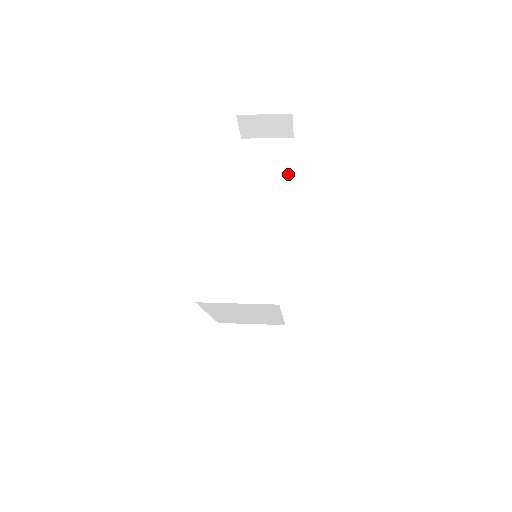
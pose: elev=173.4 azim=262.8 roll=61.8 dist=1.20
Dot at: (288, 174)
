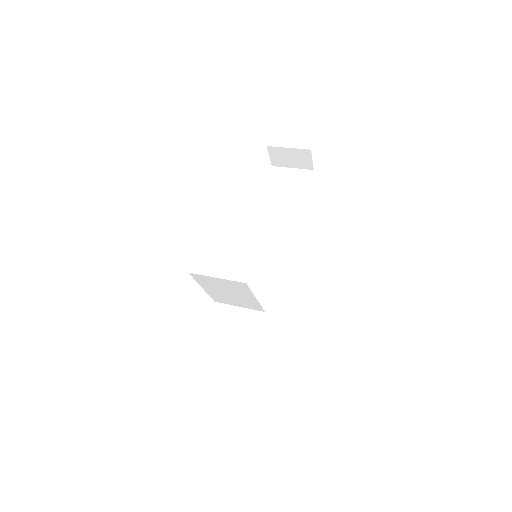
Dot at: (302, 198)
